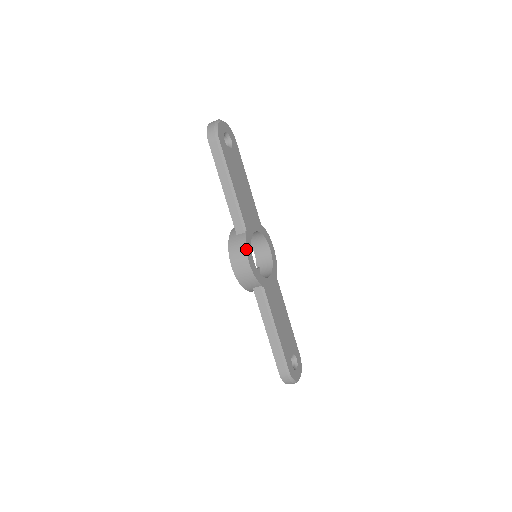
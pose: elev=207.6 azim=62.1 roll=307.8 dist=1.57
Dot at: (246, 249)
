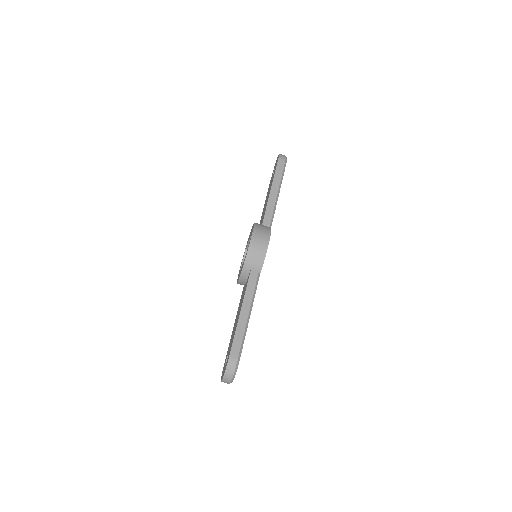
Dot at: occluded
